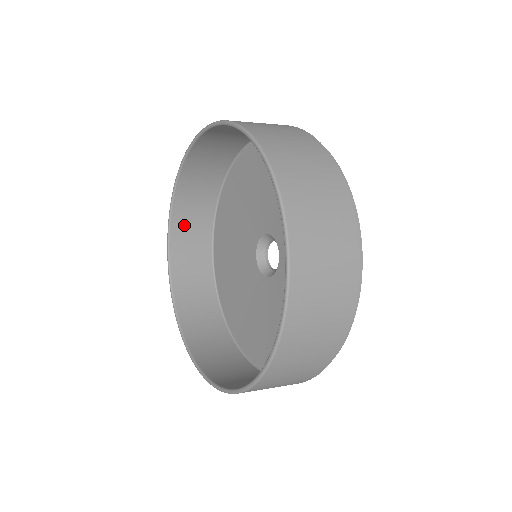
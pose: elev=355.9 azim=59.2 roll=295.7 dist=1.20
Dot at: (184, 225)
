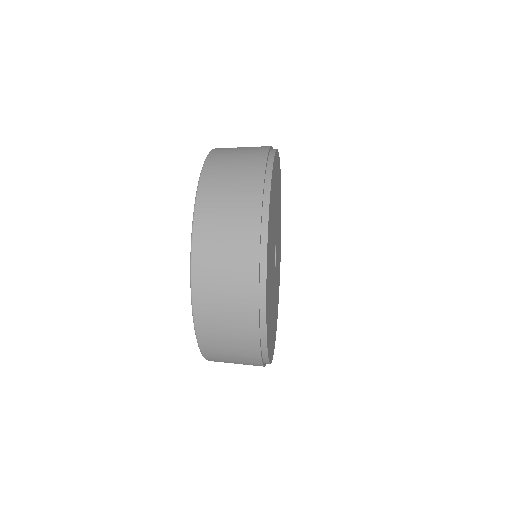
Dot at: occluded
